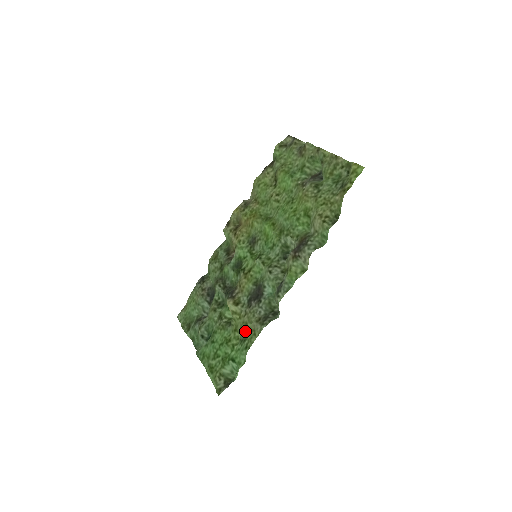
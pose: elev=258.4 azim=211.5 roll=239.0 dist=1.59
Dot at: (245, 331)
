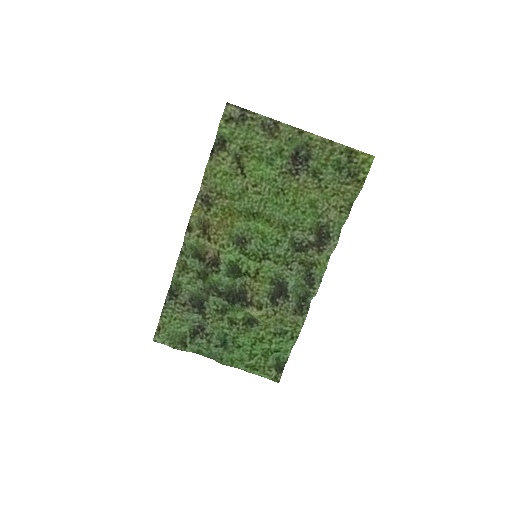
Dot at: (281, 325)
